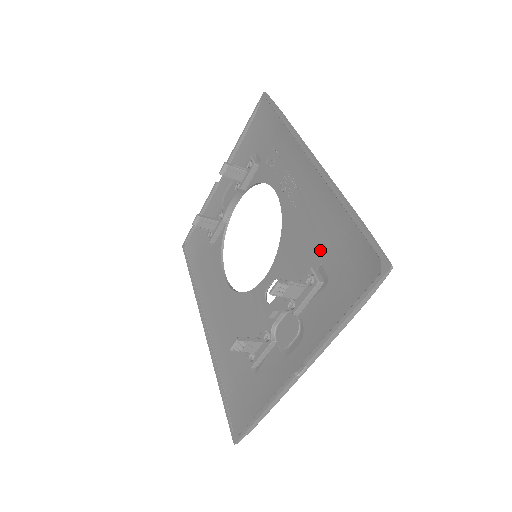
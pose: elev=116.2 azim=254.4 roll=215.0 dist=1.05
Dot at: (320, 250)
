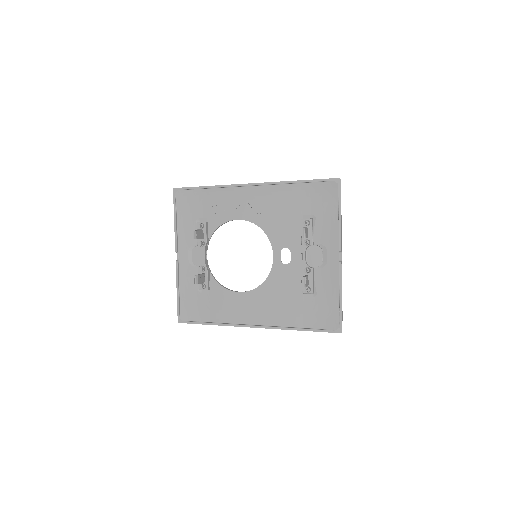
Dot at: (297, 211)
